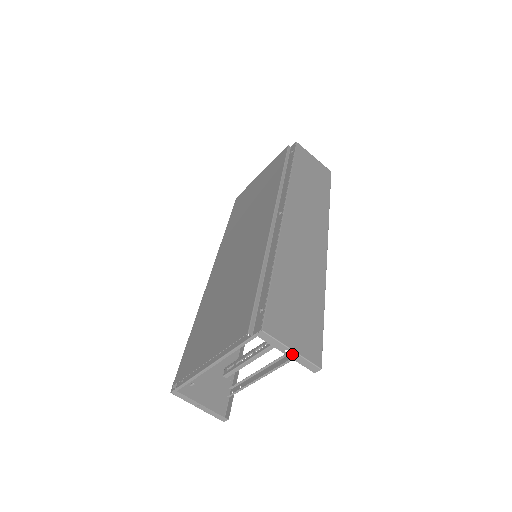
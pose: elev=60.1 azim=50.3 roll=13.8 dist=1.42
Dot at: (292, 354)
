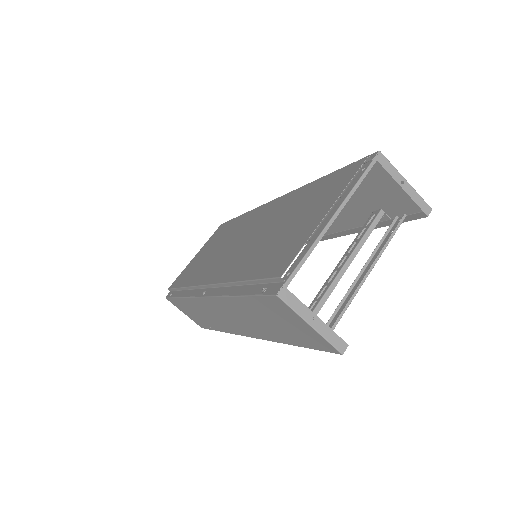
Dot at: (407, 187)
